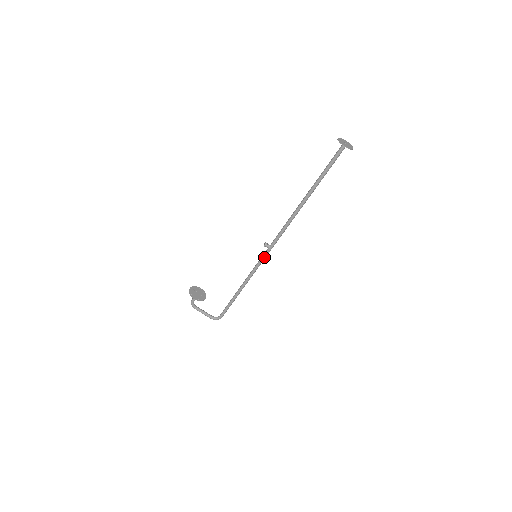
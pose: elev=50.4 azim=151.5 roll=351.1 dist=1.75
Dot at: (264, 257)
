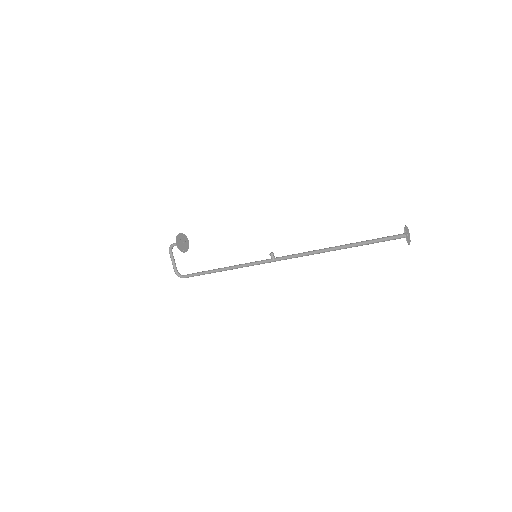
Dot at: (262, 262)
